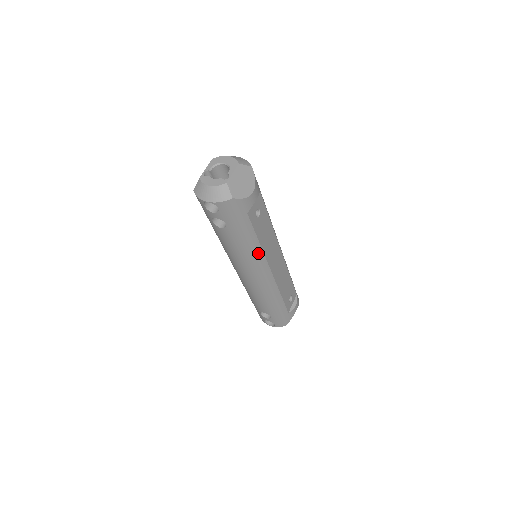
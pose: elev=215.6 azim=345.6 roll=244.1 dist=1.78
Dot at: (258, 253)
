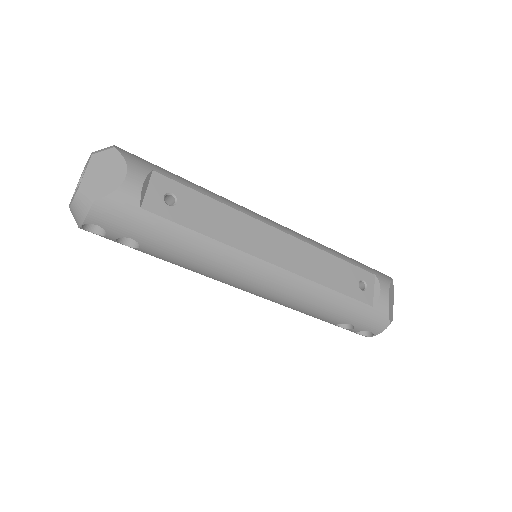
Dot at: (221, 251)
